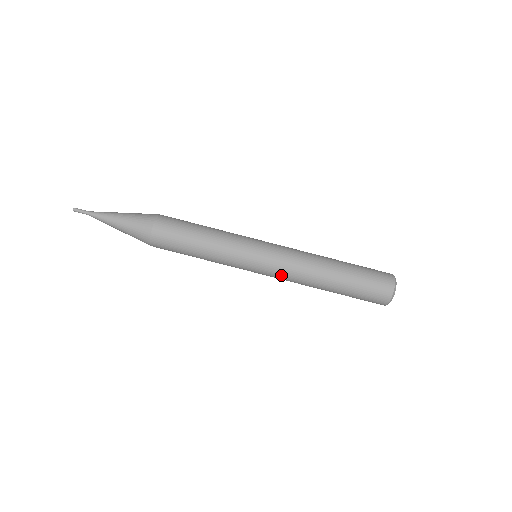
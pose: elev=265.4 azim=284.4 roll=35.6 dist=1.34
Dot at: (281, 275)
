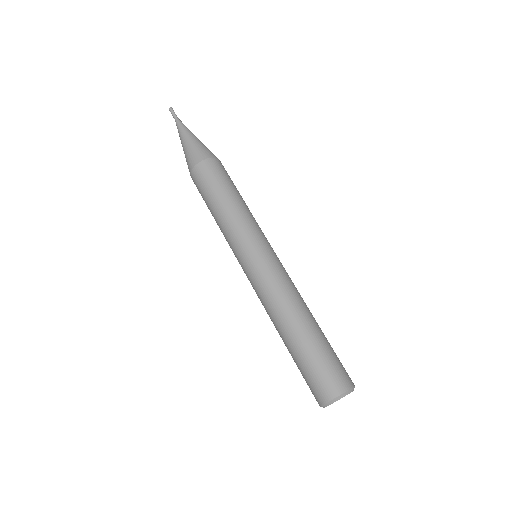
Dot at: (256, 289)
